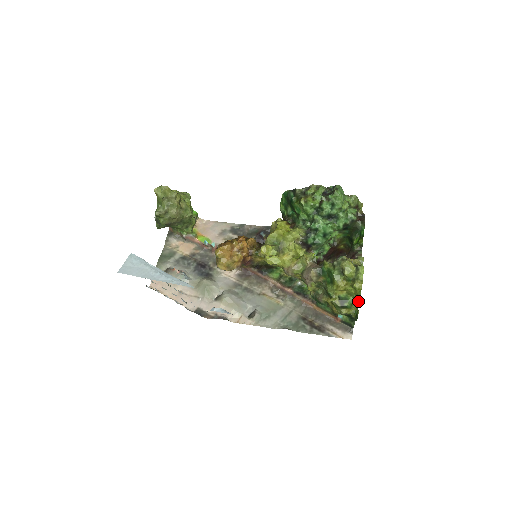
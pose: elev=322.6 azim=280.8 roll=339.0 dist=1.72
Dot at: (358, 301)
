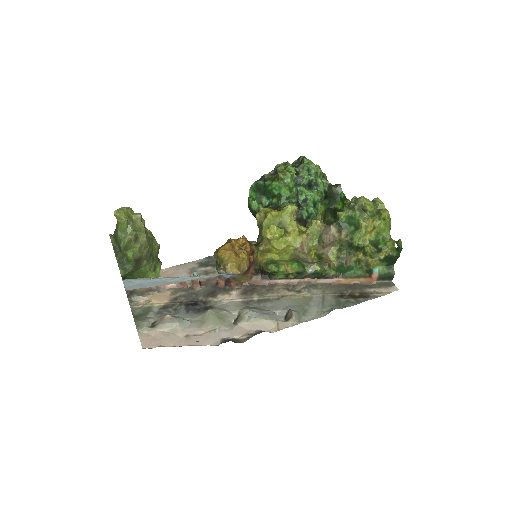
Dot at: (390, 236)
